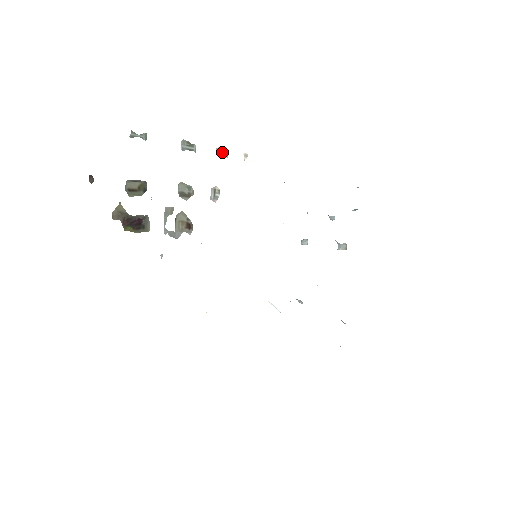
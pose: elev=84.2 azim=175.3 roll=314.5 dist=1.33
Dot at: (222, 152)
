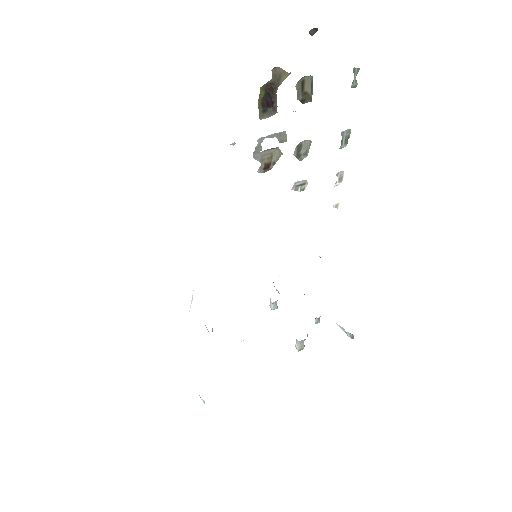
Dot at: (340, 178)
